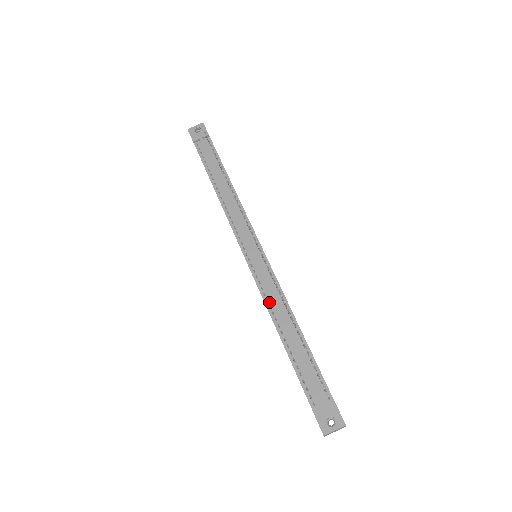
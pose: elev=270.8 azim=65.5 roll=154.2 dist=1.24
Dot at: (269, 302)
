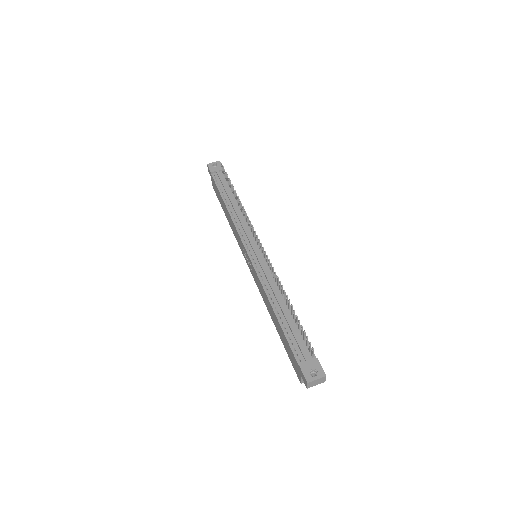
Dot at: (266, 286)
